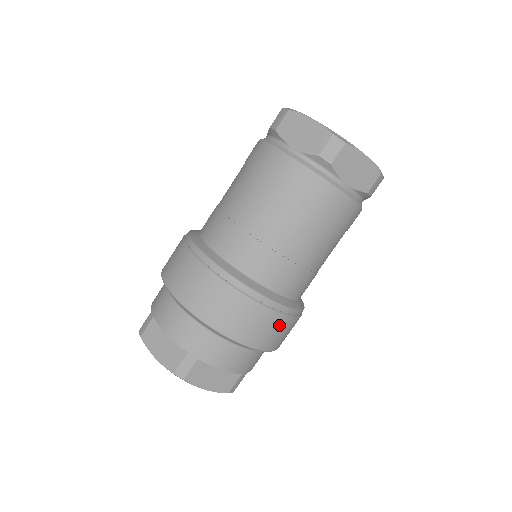
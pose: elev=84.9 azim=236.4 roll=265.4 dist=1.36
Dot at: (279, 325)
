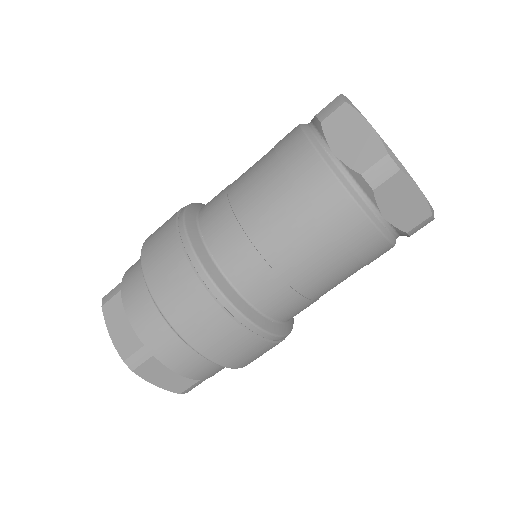
Dot at: (189, 290)
